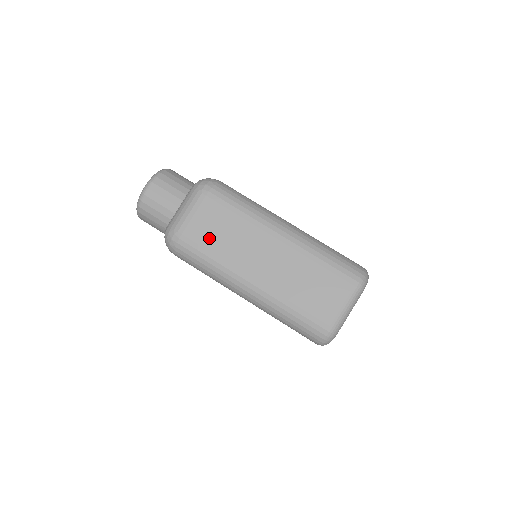
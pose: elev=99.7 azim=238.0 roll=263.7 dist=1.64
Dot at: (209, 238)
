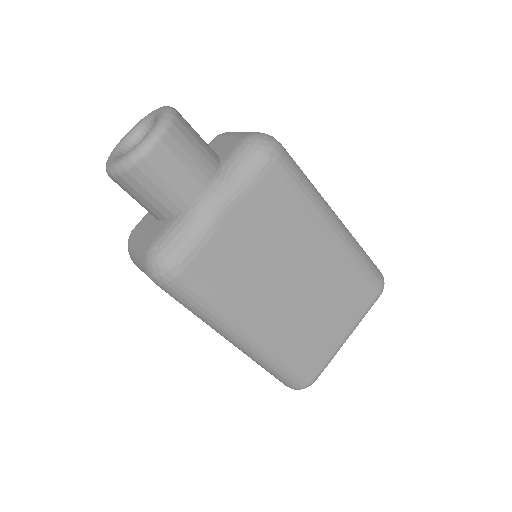
Dot at: occluded
